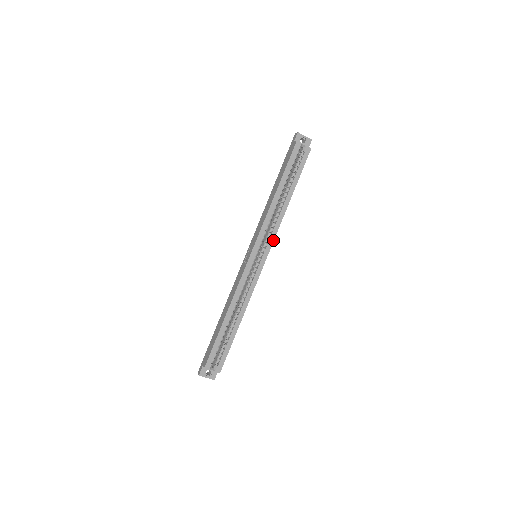
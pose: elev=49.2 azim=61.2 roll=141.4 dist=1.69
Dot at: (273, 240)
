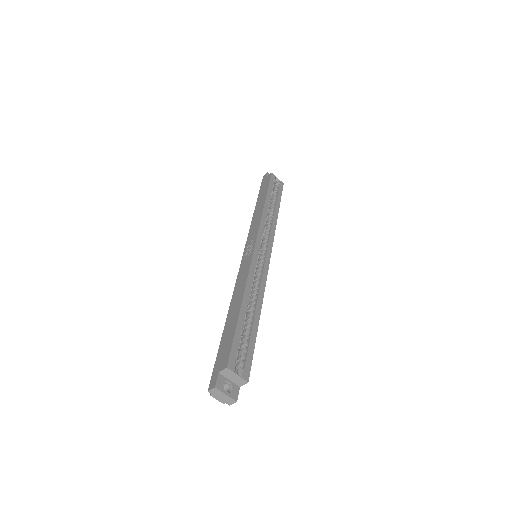
Dot at: (272, 241)
